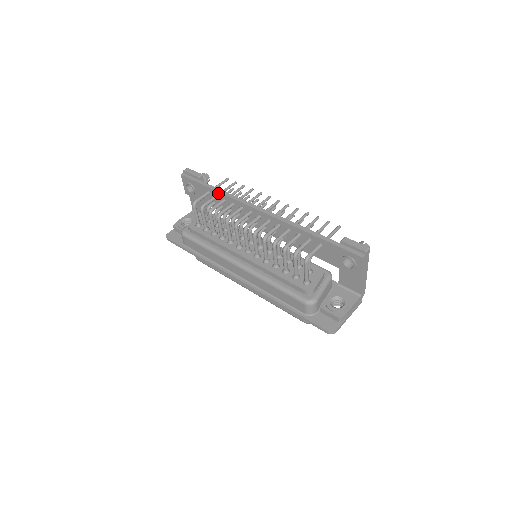
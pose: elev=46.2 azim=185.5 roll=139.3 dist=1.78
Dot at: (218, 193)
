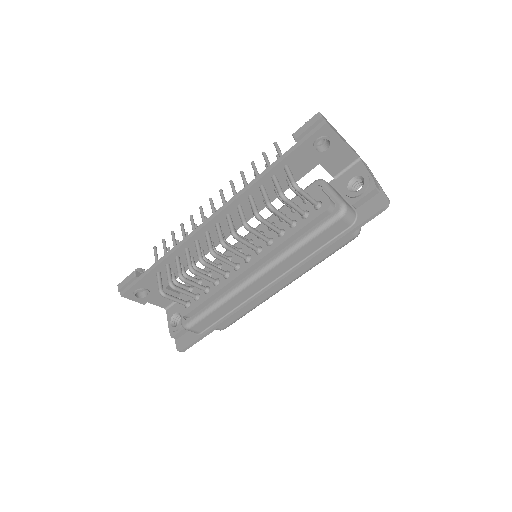
Dot at: (165, 261)
